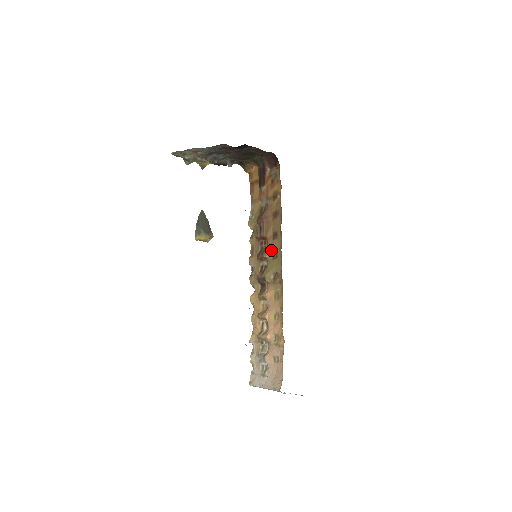
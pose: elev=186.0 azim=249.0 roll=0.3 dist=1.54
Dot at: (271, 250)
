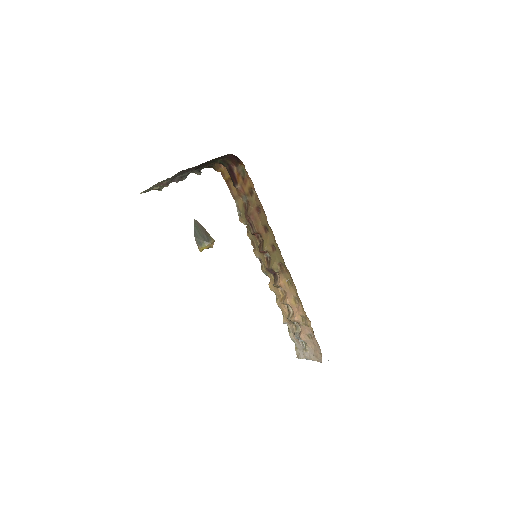
Dot at: (268, 243)
